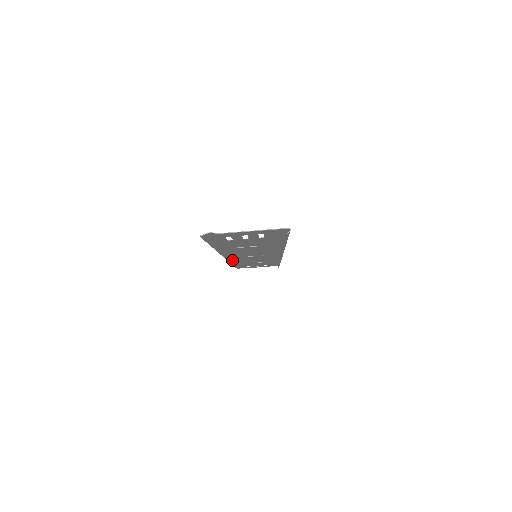
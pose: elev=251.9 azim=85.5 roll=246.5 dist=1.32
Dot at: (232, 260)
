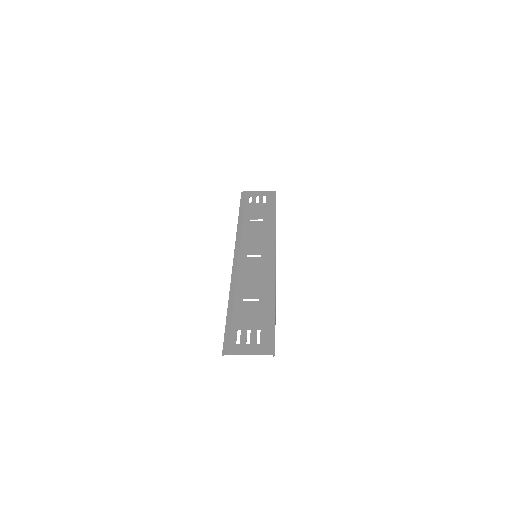
Dot at: (238, 241)
